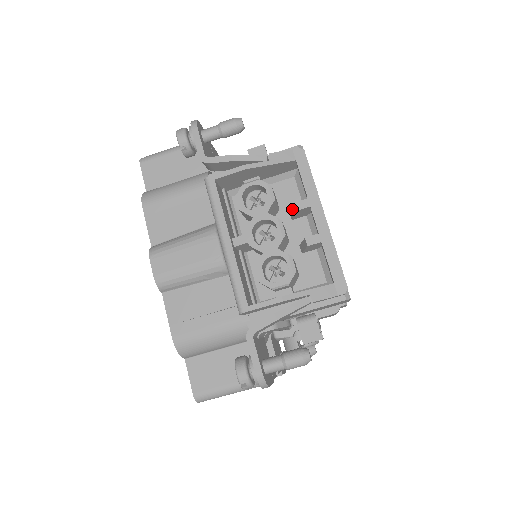
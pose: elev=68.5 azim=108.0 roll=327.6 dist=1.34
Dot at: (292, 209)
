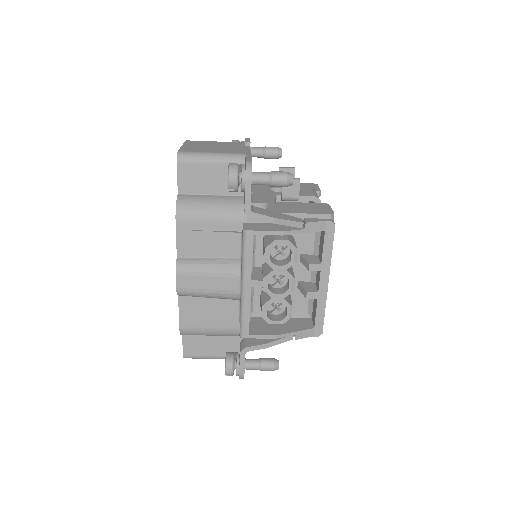
Dot at: (305, 261)
